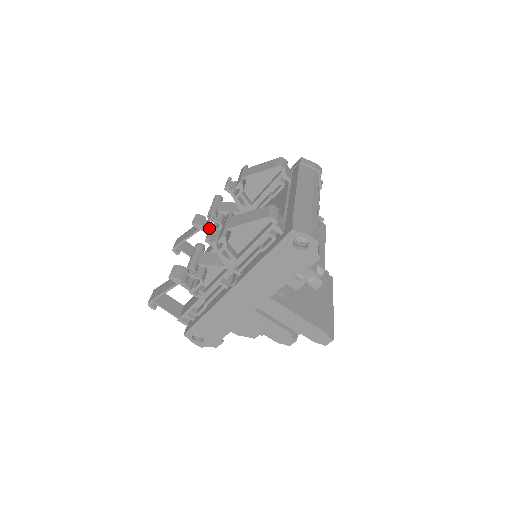
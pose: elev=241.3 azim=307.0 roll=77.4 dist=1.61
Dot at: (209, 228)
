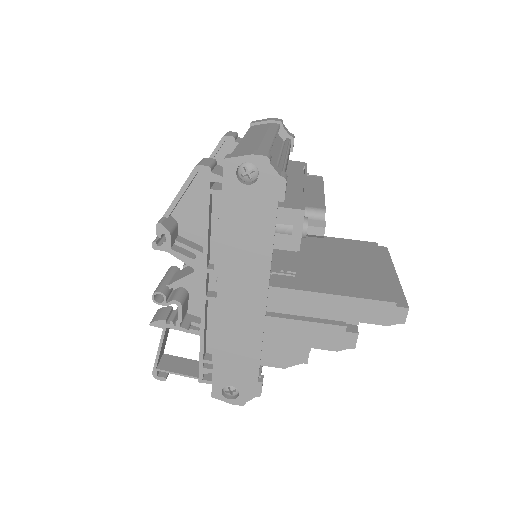
Dot at: occluded
